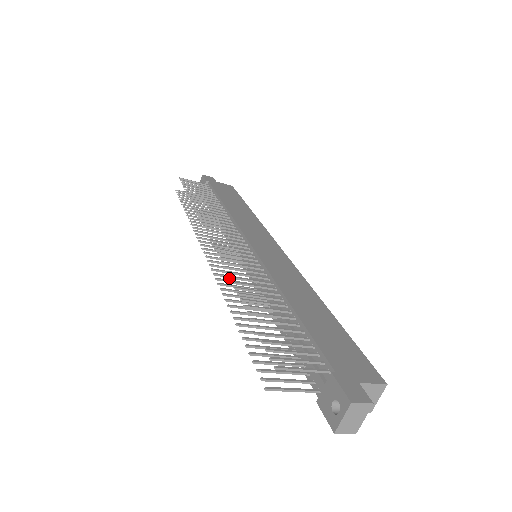
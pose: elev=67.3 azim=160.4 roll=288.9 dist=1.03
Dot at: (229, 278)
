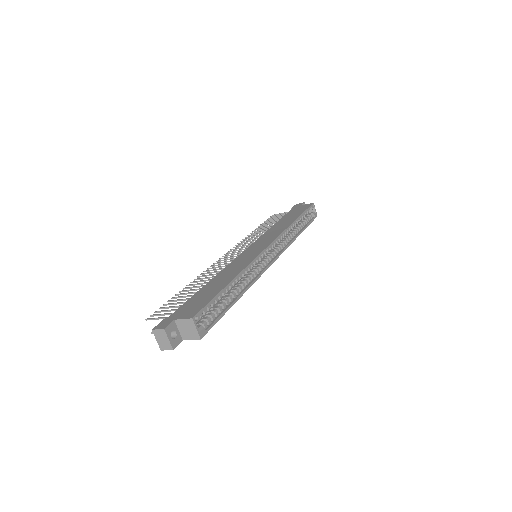
Dot at: occluded
